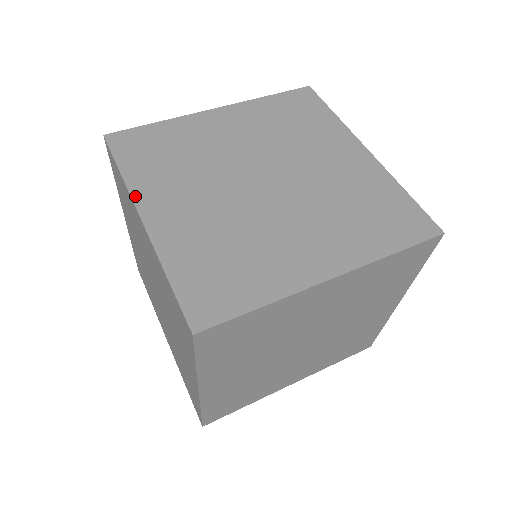
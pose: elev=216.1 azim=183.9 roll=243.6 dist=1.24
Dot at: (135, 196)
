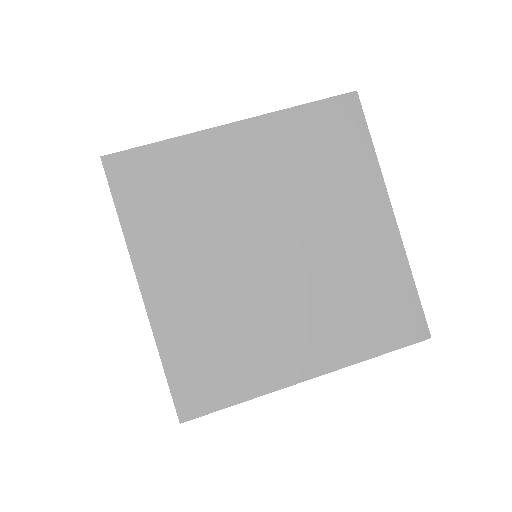
Dot at: (135, 258)
